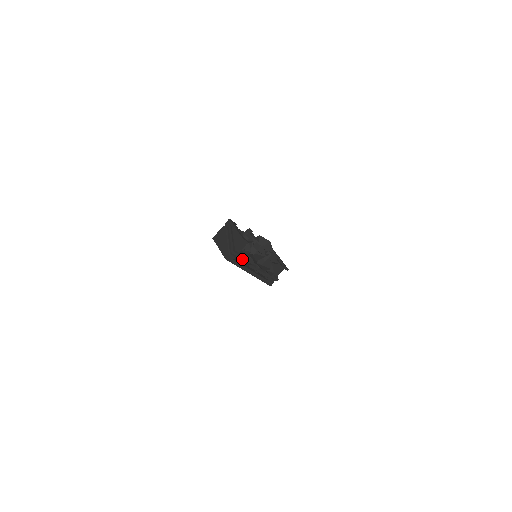
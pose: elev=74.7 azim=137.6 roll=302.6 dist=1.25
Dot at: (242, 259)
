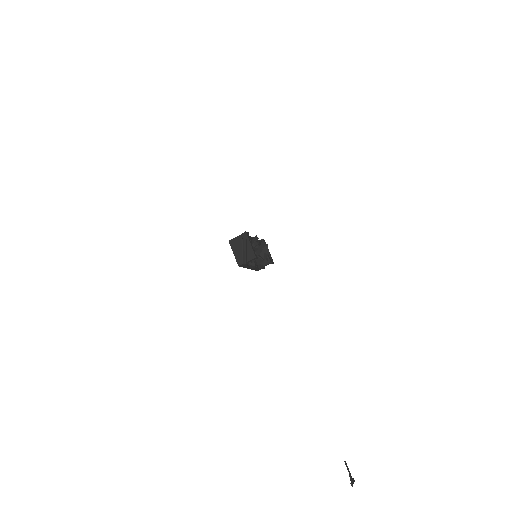
Dot at: occluded
